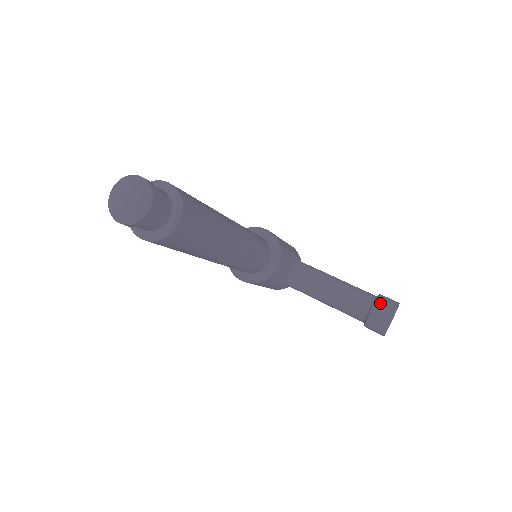
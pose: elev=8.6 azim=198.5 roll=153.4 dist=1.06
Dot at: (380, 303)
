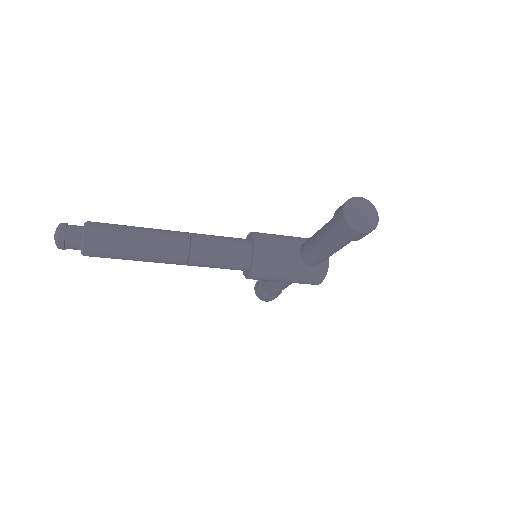
Dot at: (337, 210)
